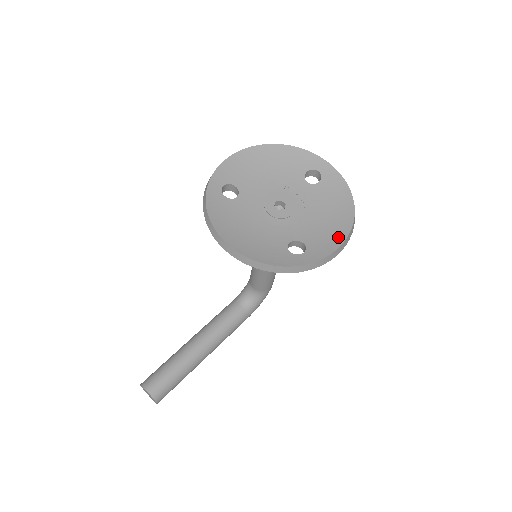
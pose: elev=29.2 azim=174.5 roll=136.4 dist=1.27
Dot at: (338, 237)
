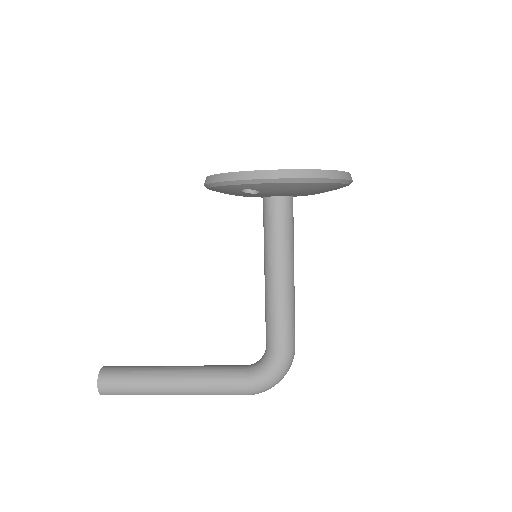
Dot at: occluded
